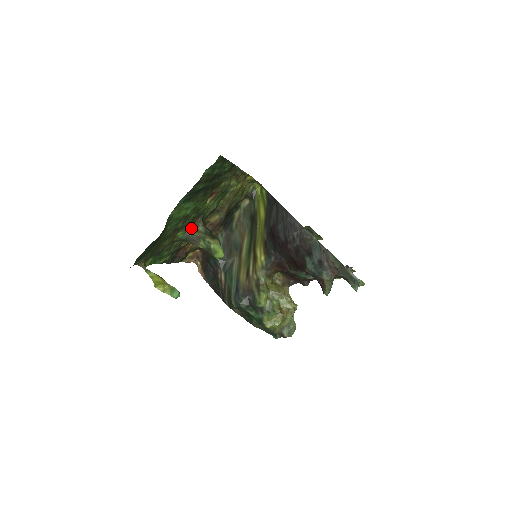
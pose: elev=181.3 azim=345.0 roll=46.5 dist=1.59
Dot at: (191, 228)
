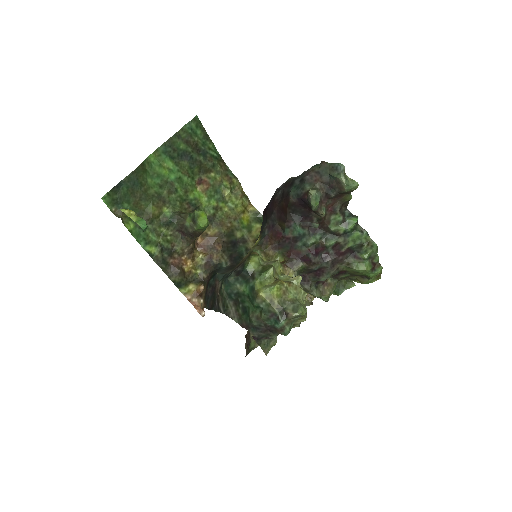
Dot at: (180, 212)
